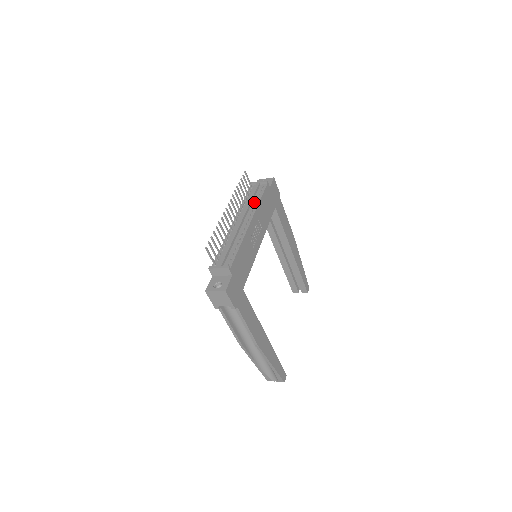
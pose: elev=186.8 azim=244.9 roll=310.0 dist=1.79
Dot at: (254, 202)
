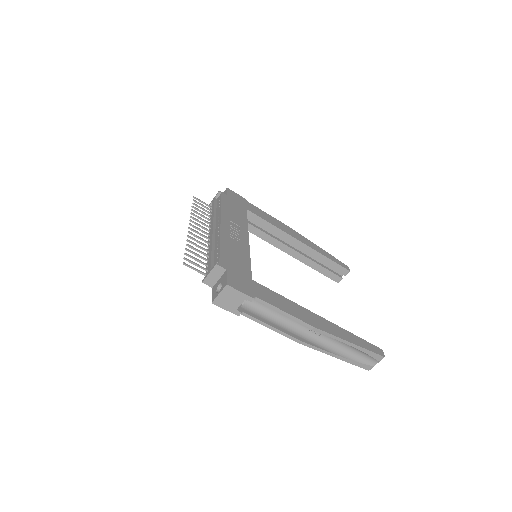
Dot at: (217, 212)
